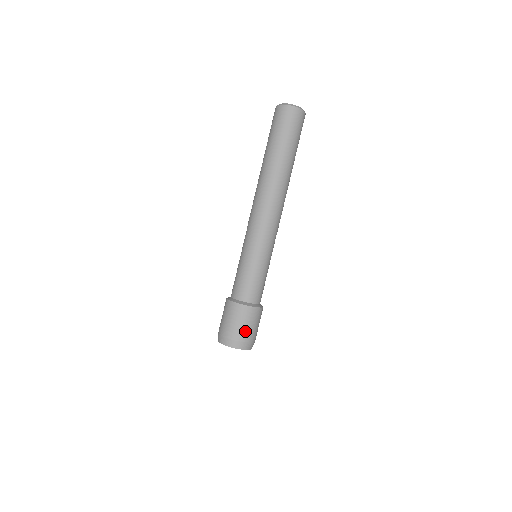
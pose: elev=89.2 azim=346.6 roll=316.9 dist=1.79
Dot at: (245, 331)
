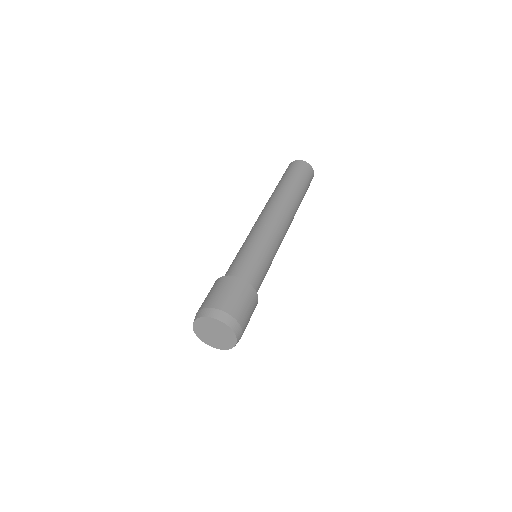
Dot at: (230, 301)
